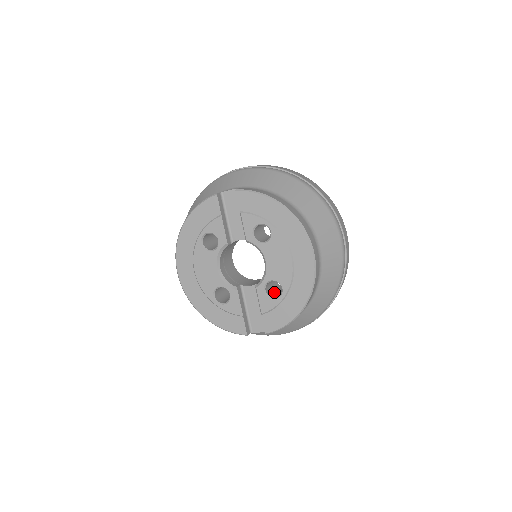
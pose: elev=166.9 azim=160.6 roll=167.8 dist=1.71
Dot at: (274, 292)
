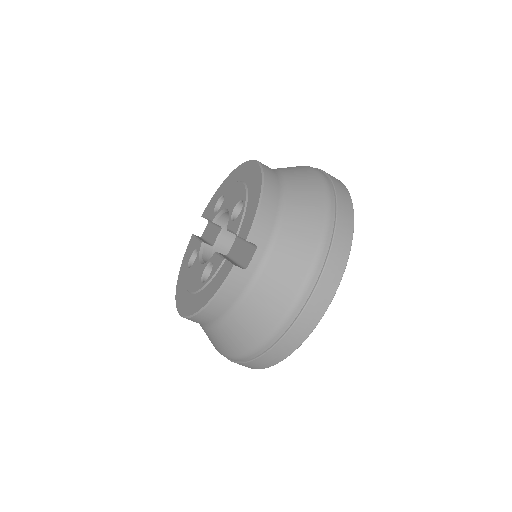
Dot at: occluded
